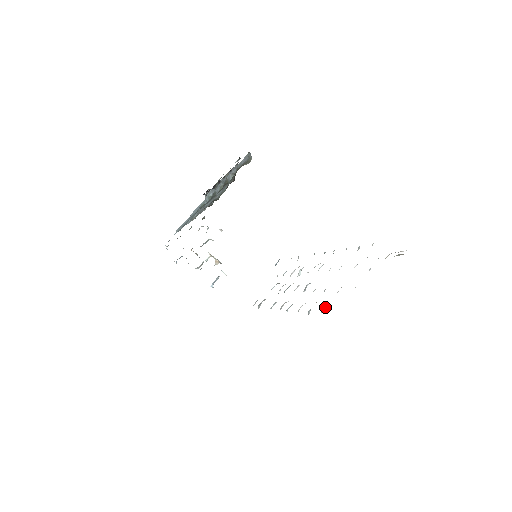
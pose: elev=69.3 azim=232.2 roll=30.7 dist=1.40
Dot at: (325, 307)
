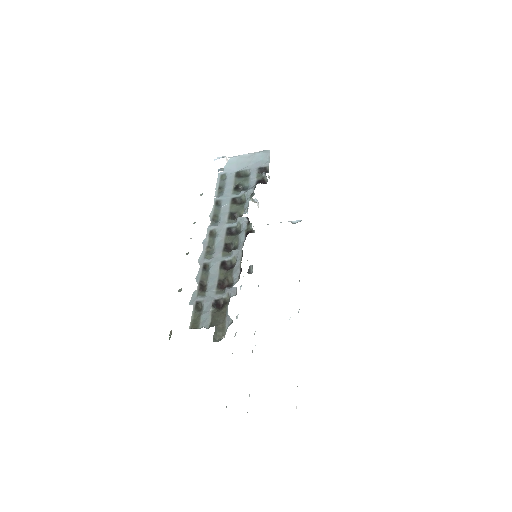
Dot at: occluded
